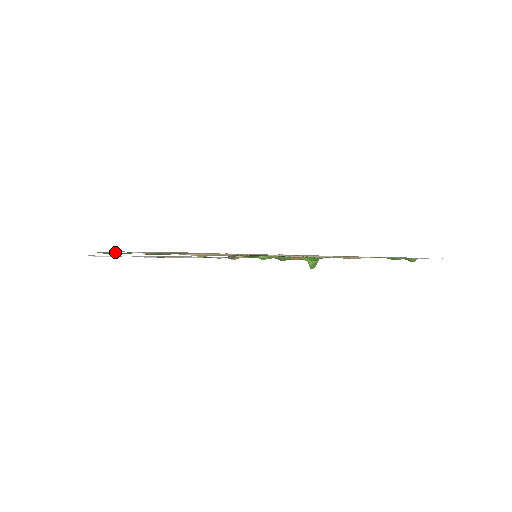
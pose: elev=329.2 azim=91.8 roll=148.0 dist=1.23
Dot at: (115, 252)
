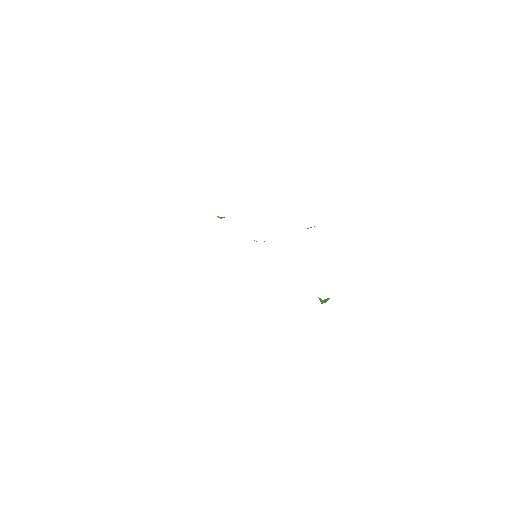
Dot at: occluded
